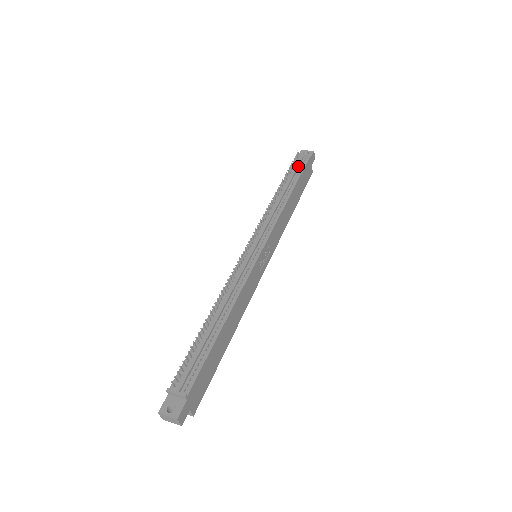
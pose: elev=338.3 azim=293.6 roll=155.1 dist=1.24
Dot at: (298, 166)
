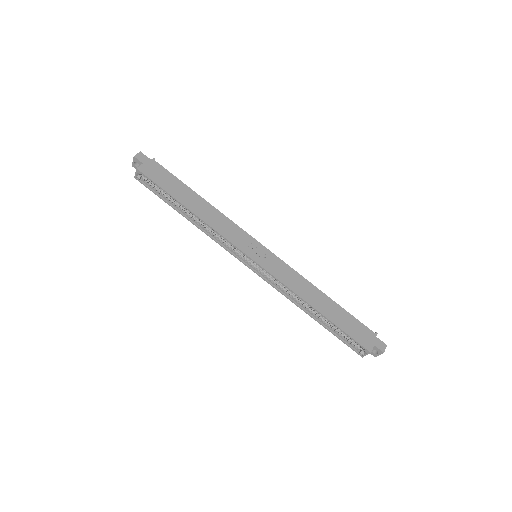
Dot at: occluded
